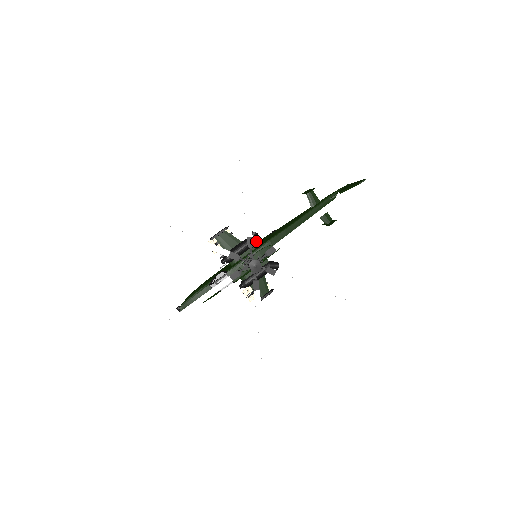
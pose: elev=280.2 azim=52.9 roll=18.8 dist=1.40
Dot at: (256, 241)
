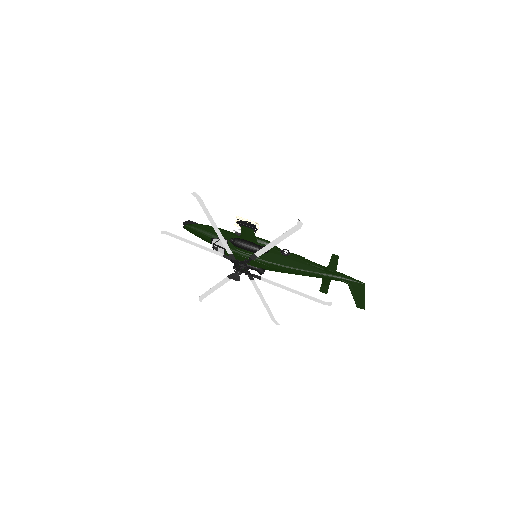
Dot at: occluded
